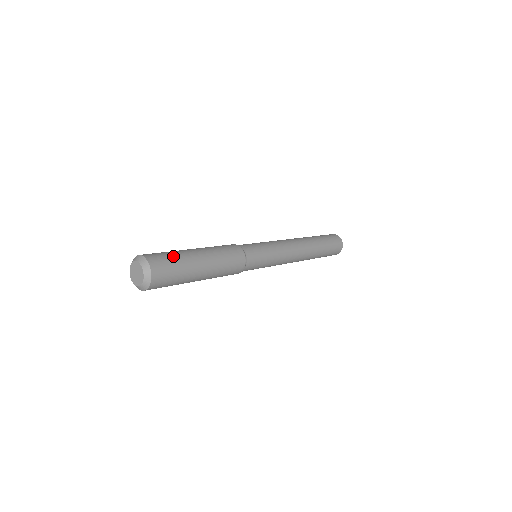
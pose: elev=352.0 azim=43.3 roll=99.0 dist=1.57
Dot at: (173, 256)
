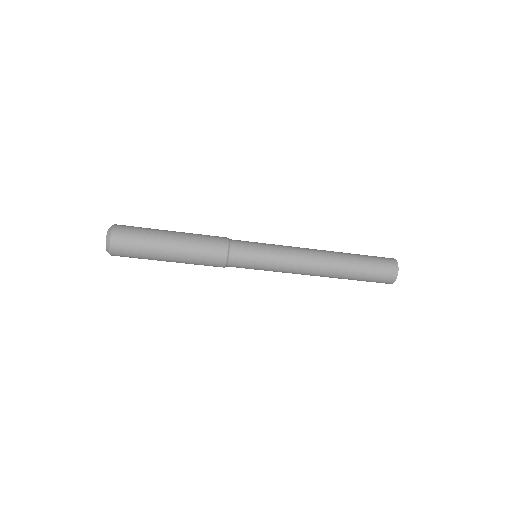
Dot at: occluded
